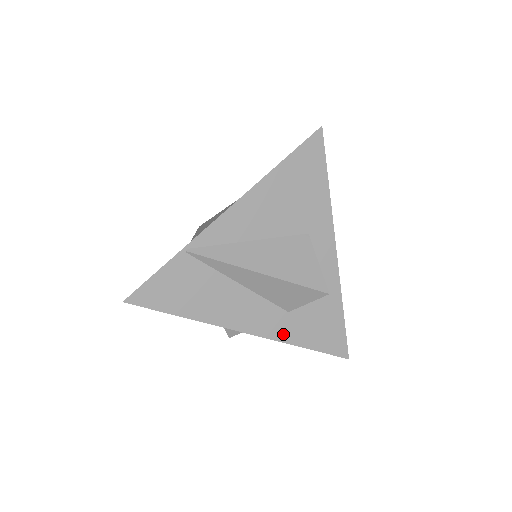
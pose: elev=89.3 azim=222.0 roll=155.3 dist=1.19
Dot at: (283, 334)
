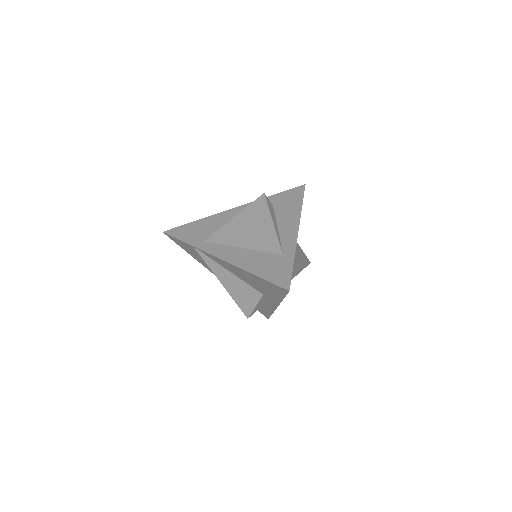
Dot at: occluded
